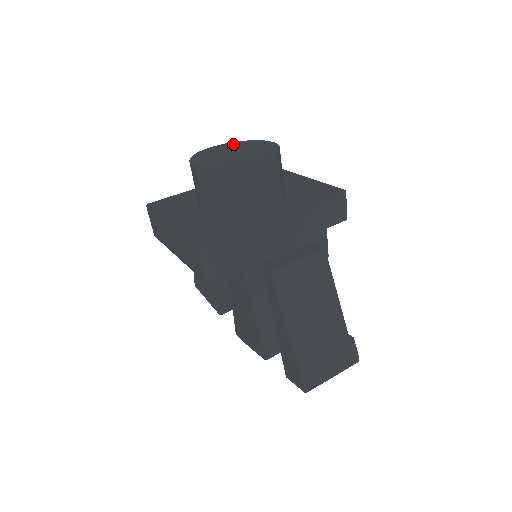
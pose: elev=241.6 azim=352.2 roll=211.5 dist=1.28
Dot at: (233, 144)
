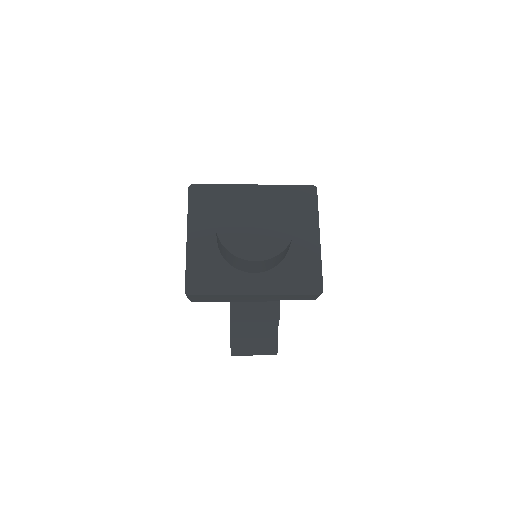
Dot at: (268, 198)
